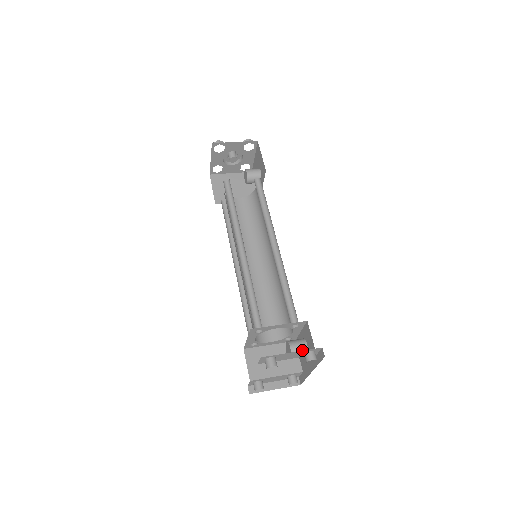
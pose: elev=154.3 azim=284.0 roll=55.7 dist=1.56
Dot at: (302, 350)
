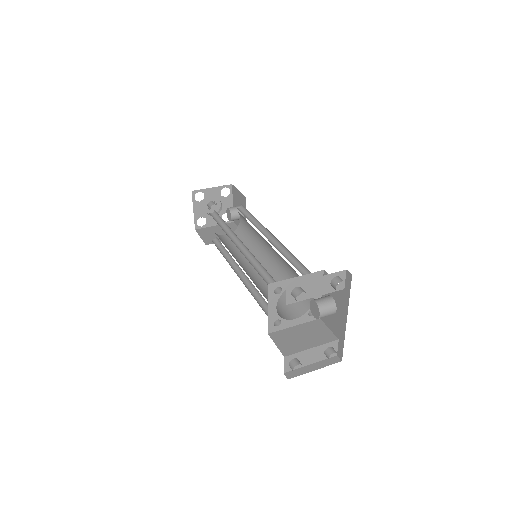
Dot at: (329, 302)
